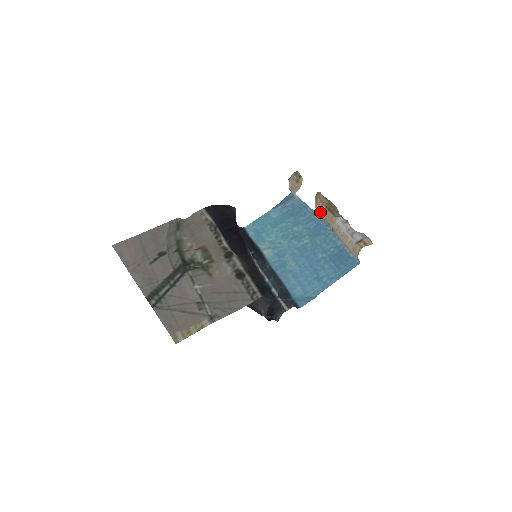
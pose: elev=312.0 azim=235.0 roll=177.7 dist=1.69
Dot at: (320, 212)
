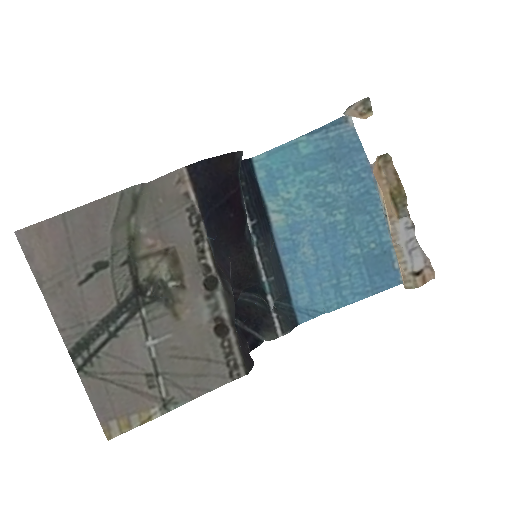
Dot at: occluded
